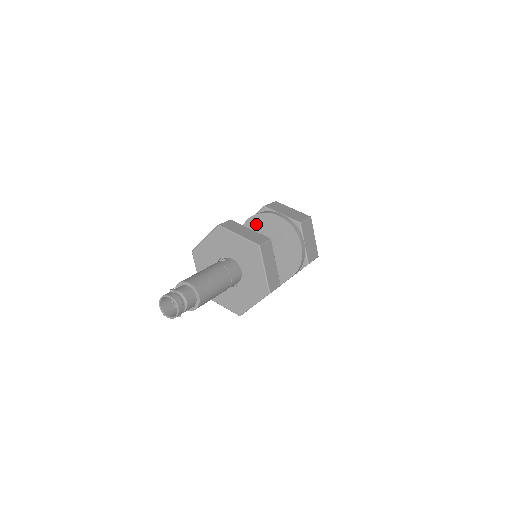
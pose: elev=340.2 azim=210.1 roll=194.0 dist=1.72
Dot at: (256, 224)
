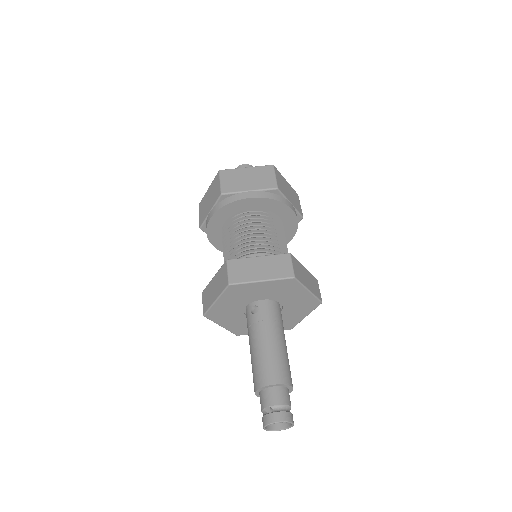
Dot at: (224, 218)
